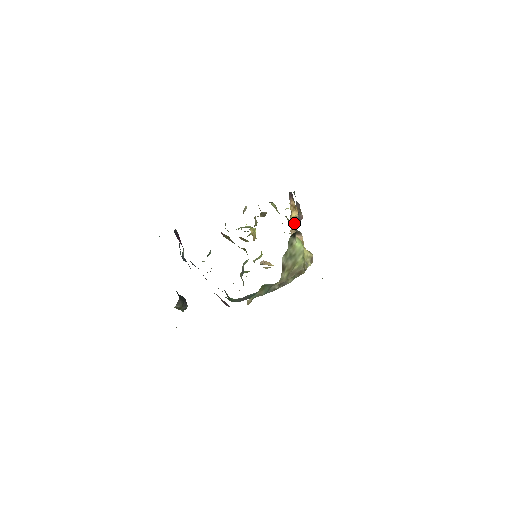
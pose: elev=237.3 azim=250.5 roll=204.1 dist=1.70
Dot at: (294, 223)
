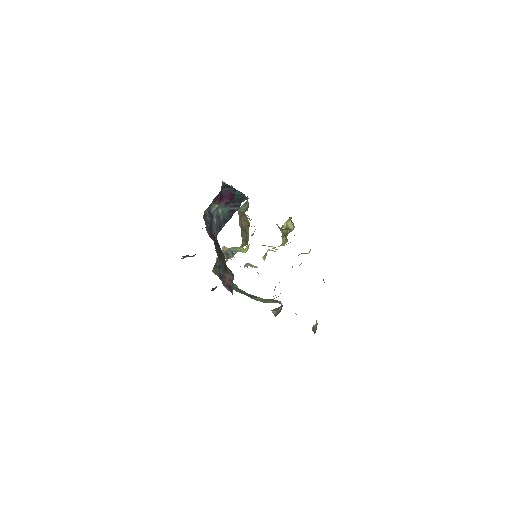
Dot at: occluded
